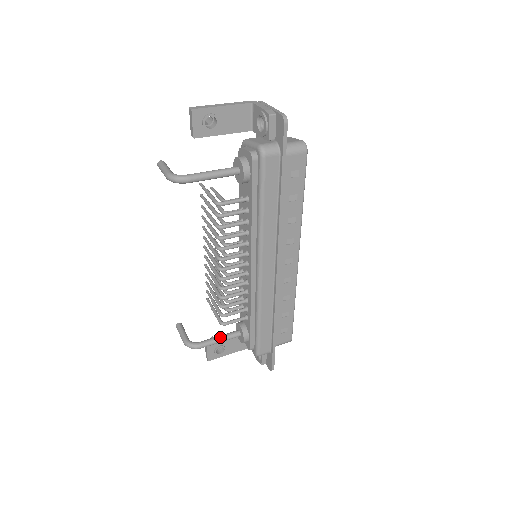
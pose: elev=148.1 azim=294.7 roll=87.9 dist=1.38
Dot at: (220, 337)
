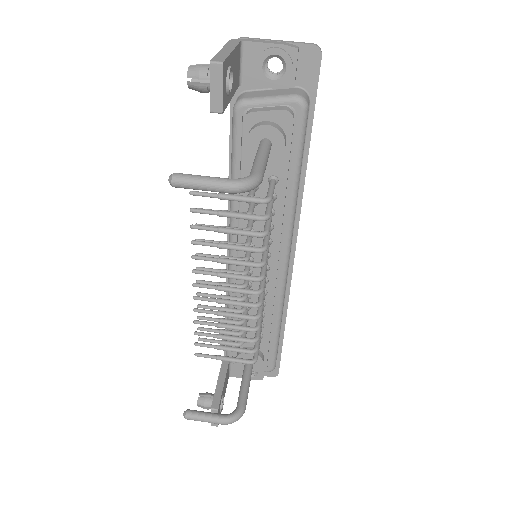
Dot at: (247, 381)
